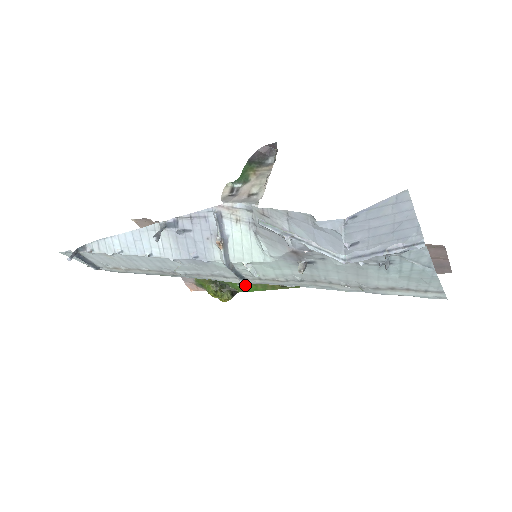
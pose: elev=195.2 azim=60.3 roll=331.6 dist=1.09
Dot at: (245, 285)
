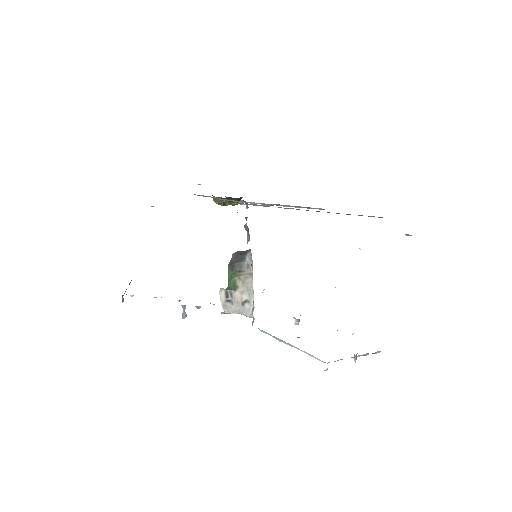
Dot at: occluded
